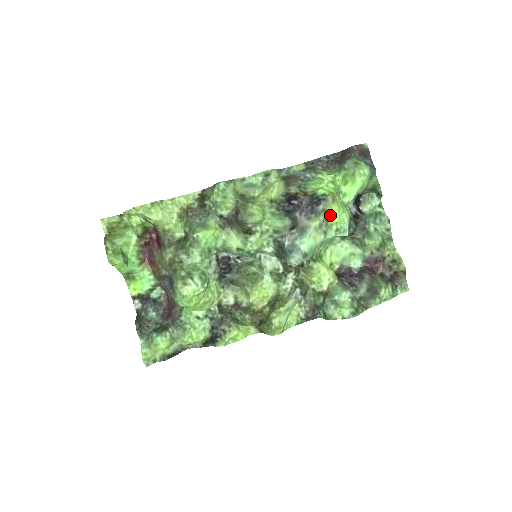
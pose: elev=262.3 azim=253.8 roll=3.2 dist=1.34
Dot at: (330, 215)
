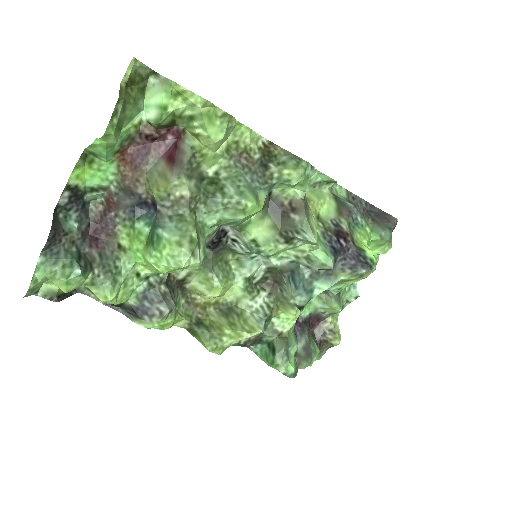
Dot at: (357, 279)
